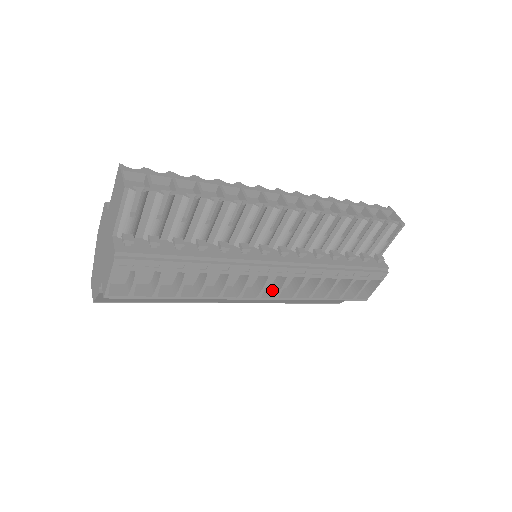
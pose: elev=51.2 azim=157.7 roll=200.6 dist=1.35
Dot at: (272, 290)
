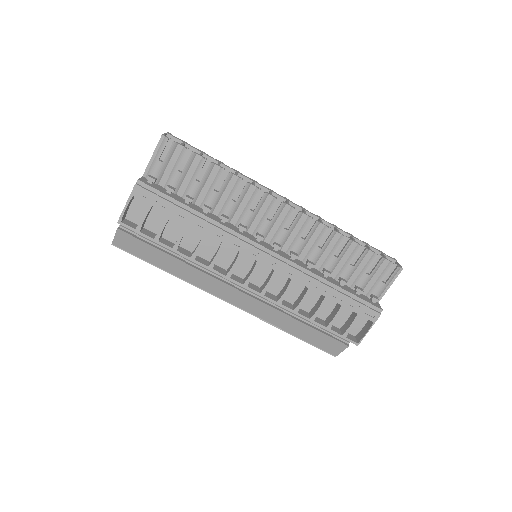
Dot at: (261, 288)
